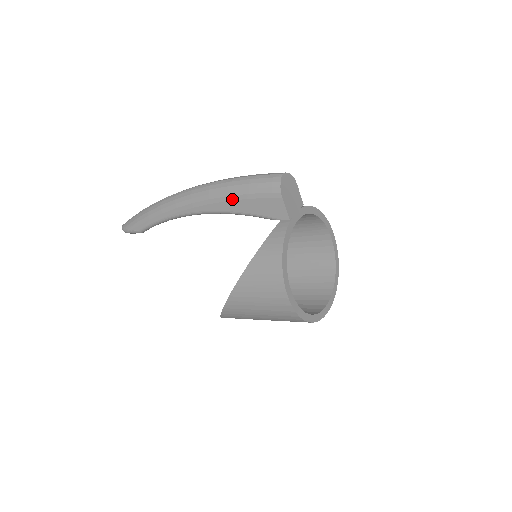
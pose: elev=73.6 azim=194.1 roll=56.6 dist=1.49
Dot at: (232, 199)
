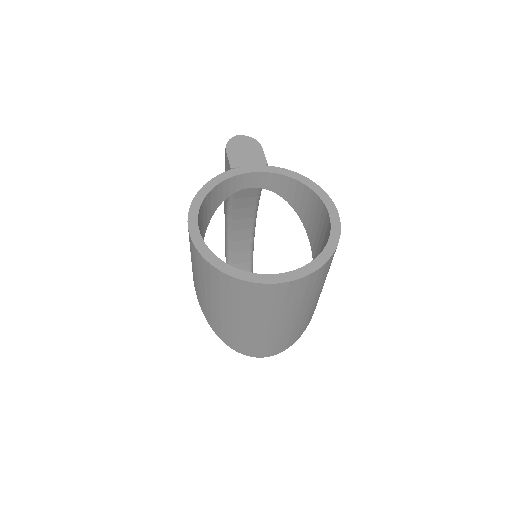
Dot at: occluded
